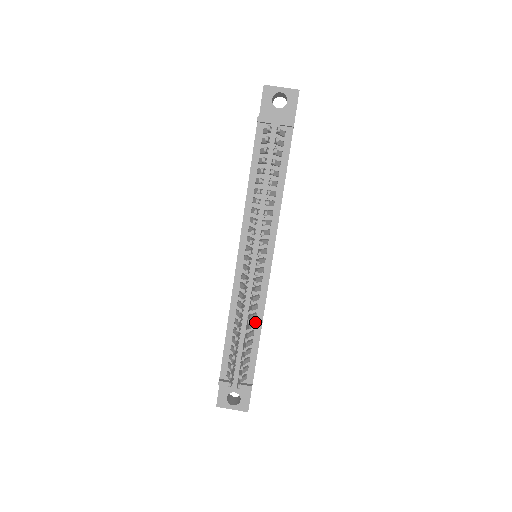
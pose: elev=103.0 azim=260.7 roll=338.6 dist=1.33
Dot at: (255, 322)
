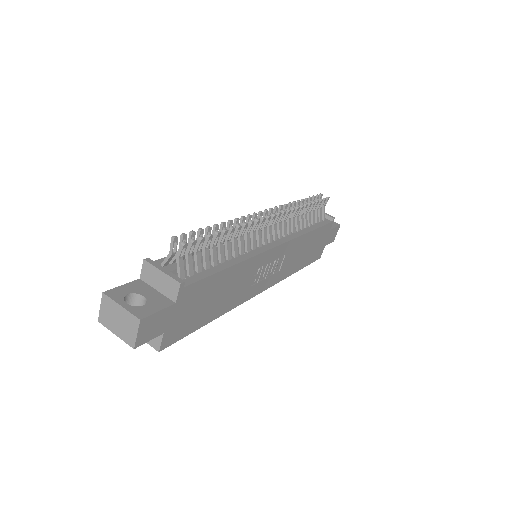
Dot at: (231, 259)
